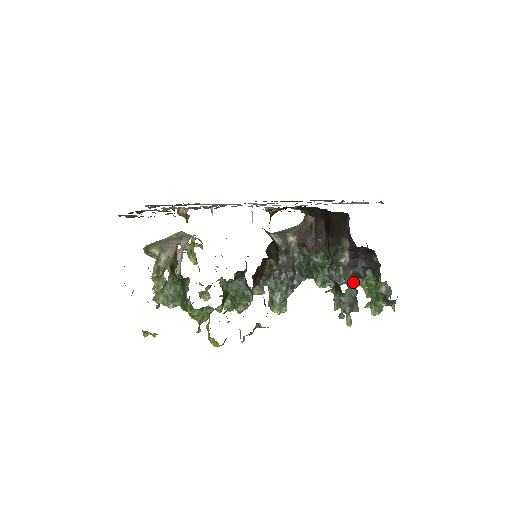
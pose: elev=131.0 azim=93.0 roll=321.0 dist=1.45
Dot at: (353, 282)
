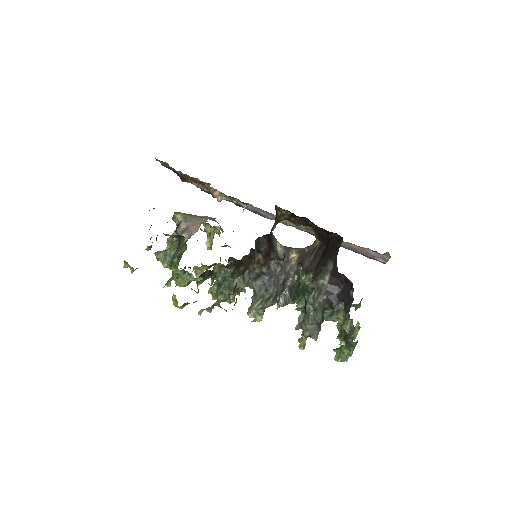
Dot at: (323, 307)
